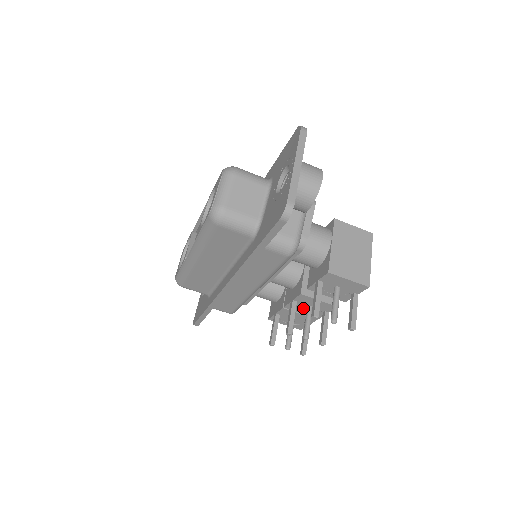
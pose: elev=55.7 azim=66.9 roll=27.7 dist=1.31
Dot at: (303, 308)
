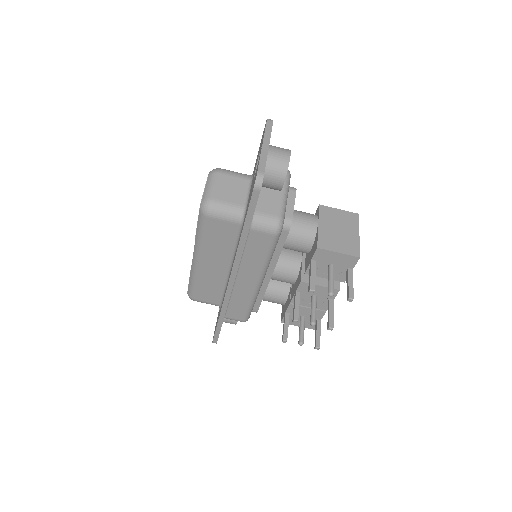
Dot at: (308, 300)
